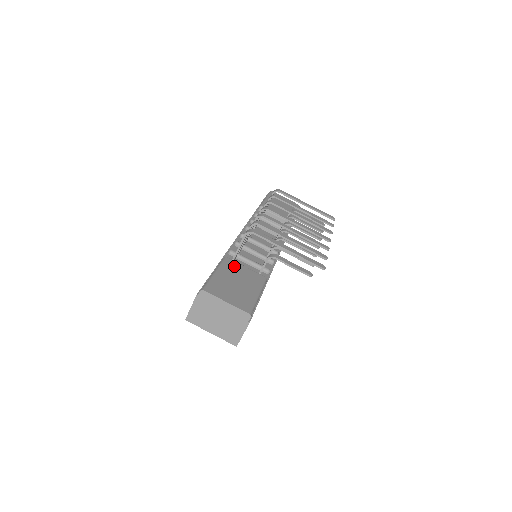
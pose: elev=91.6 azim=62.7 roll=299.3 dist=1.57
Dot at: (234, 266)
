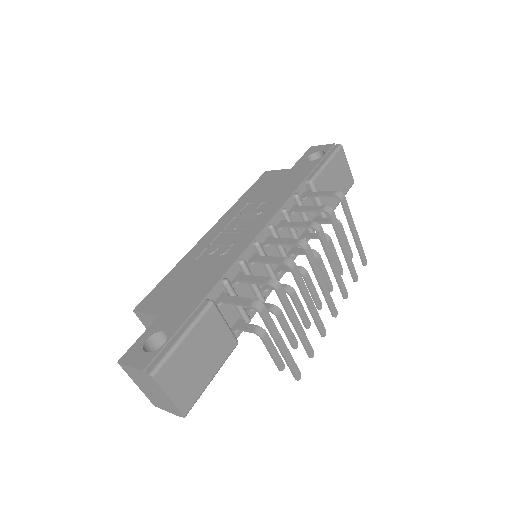
Dot at: (213, 323)
